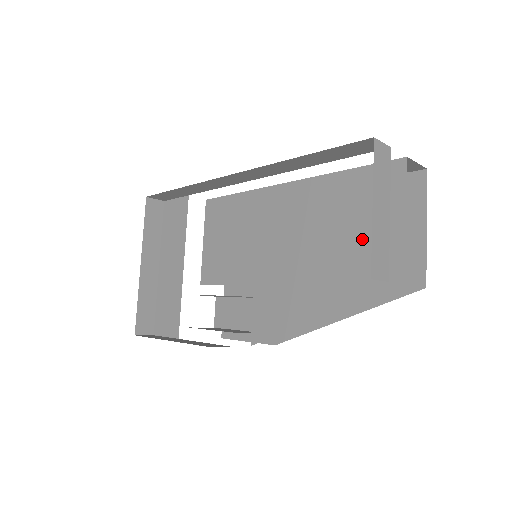
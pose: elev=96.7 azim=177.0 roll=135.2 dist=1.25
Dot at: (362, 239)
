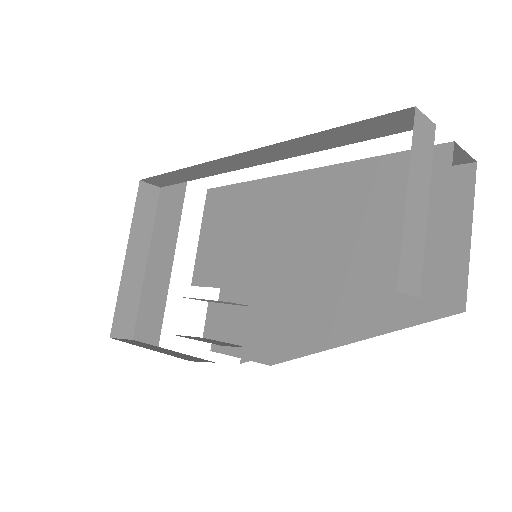
Dot at: (387, 243)
